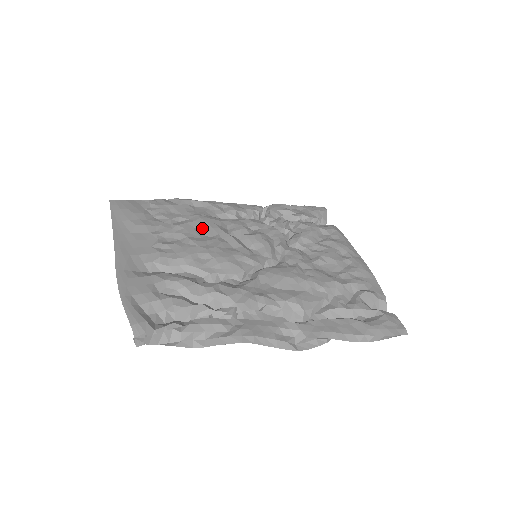
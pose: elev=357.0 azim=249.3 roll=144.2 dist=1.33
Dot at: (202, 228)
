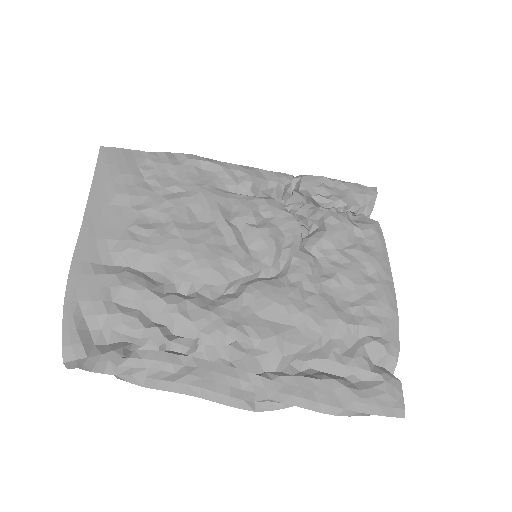
Dot at: (197, 208)
